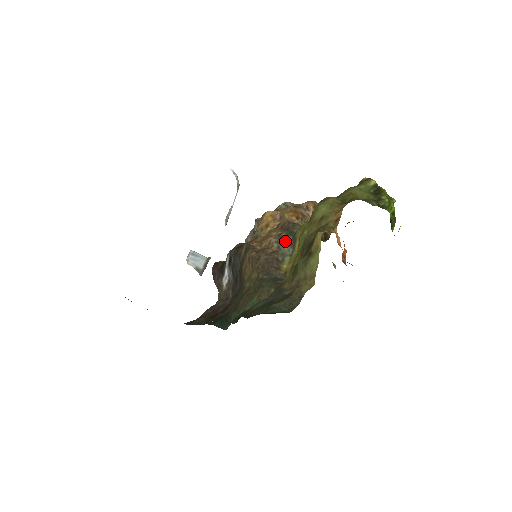
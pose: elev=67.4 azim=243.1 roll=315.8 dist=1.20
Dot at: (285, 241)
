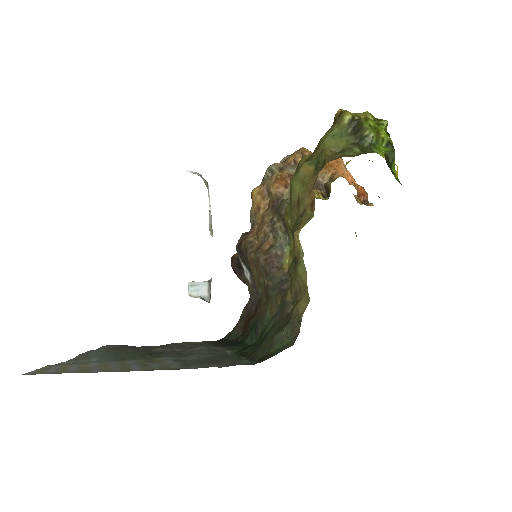
Dot at: (278, 229)
